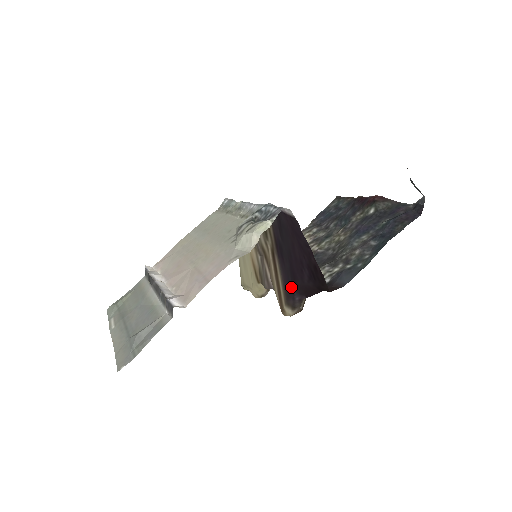
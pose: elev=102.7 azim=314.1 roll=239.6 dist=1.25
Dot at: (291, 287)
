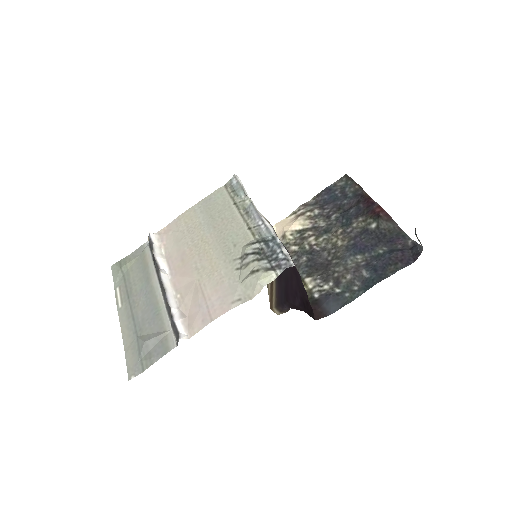
Dot at: (283, 301)
